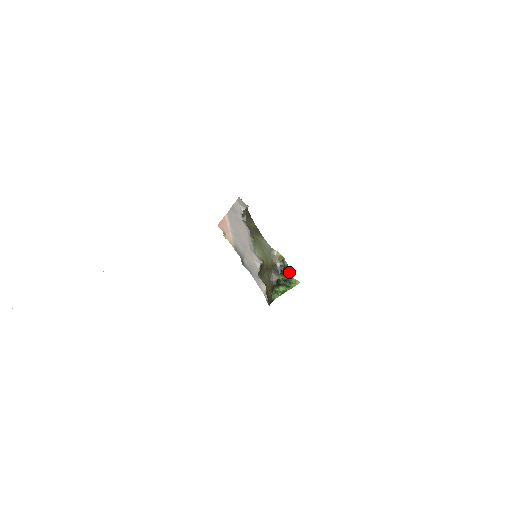
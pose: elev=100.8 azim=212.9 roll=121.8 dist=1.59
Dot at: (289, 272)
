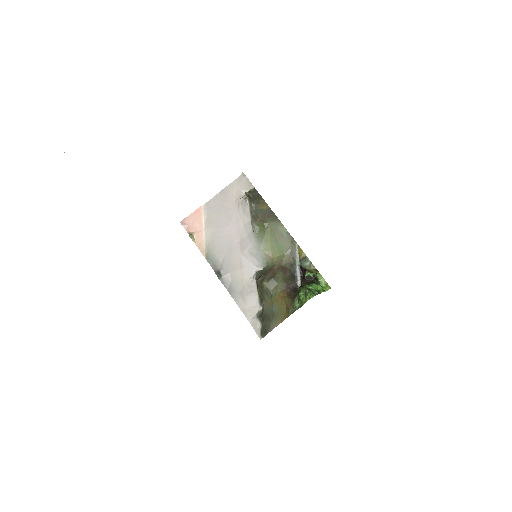
Dot at: occluded
